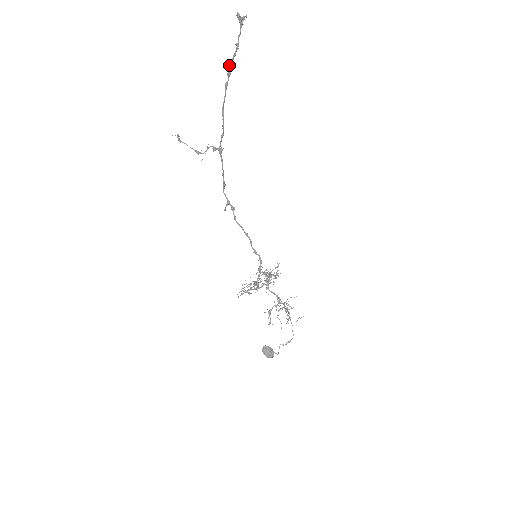
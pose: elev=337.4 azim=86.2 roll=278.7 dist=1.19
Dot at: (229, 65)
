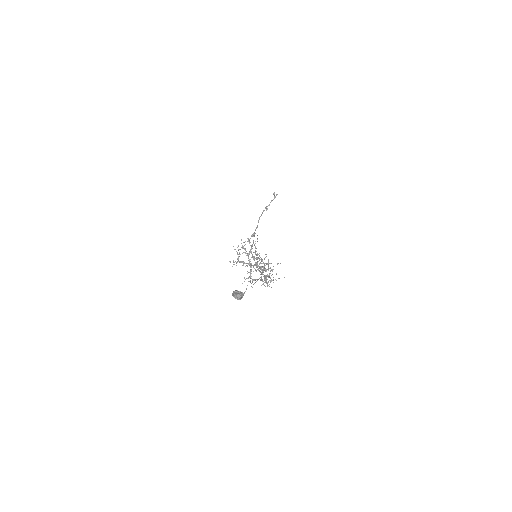
Dot at: occluded
